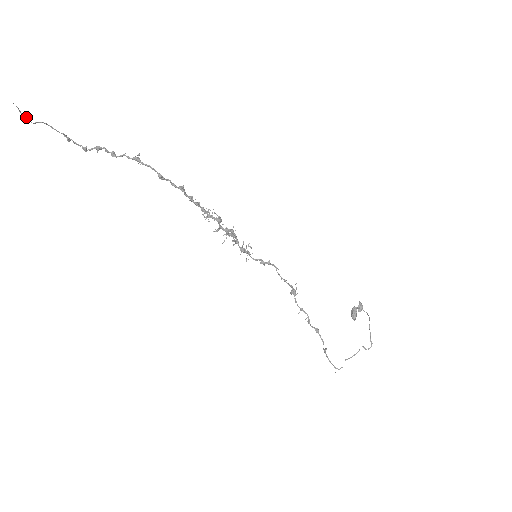
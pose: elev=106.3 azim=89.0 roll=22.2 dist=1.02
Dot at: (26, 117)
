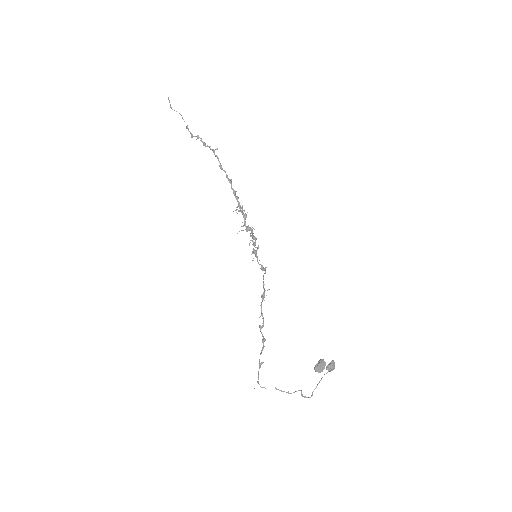
Dot at: occluded
